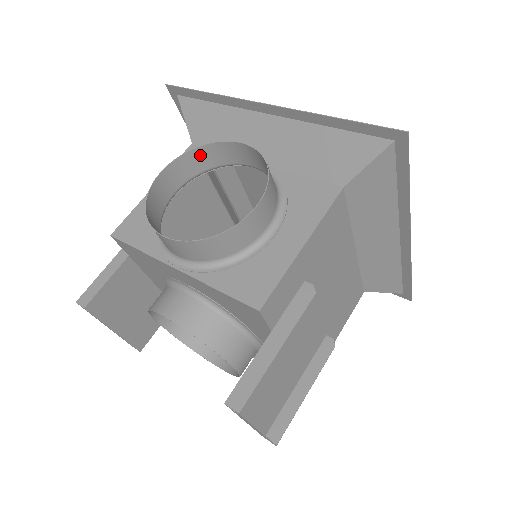
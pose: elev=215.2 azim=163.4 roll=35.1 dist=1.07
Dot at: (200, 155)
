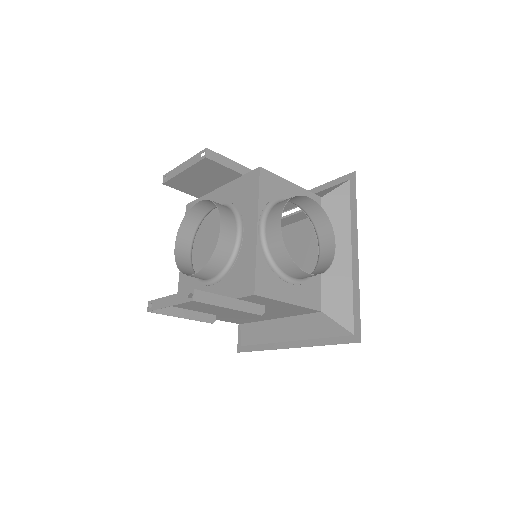
Dot at: (322, 216)
